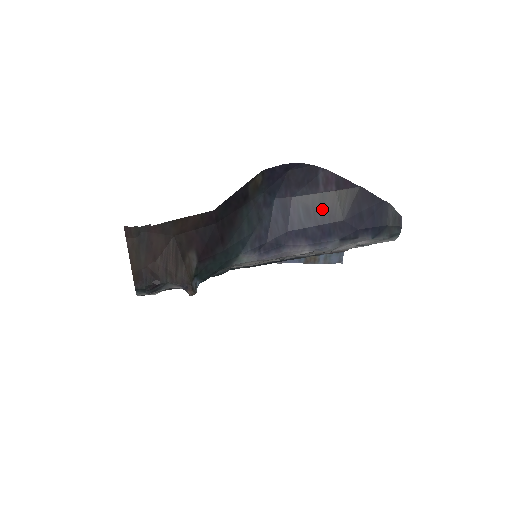
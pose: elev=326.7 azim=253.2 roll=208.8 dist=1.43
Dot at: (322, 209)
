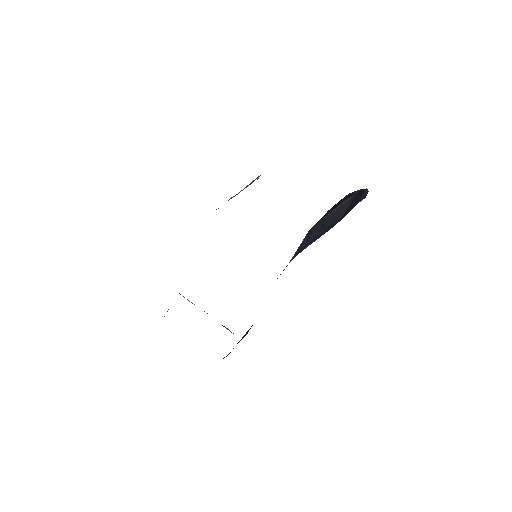
Dot at: (332, 219)
